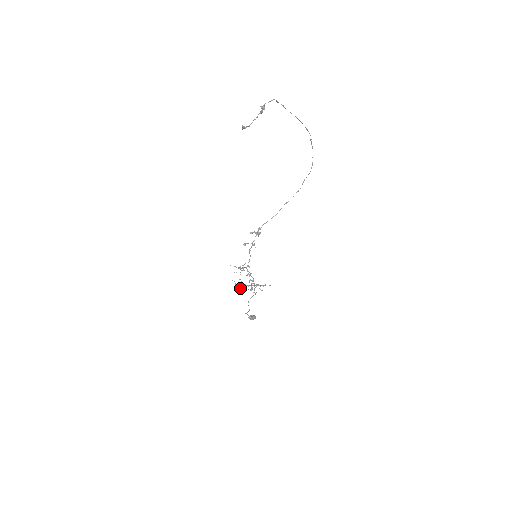
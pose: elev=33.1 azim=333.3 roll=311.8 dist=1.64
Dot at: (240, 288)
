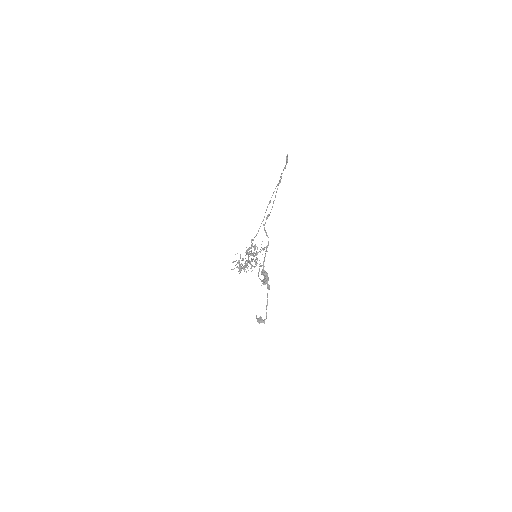
Dot at: (246, 271)
